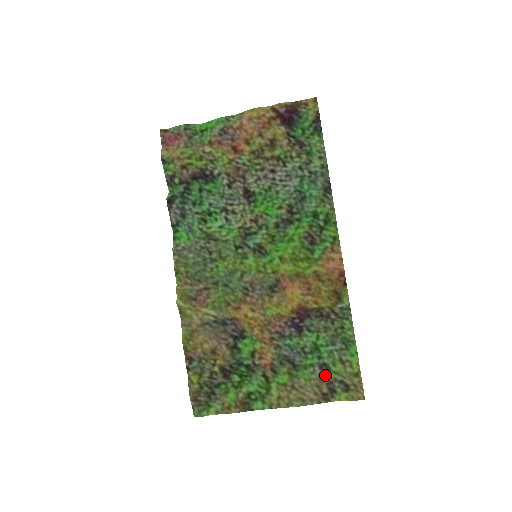
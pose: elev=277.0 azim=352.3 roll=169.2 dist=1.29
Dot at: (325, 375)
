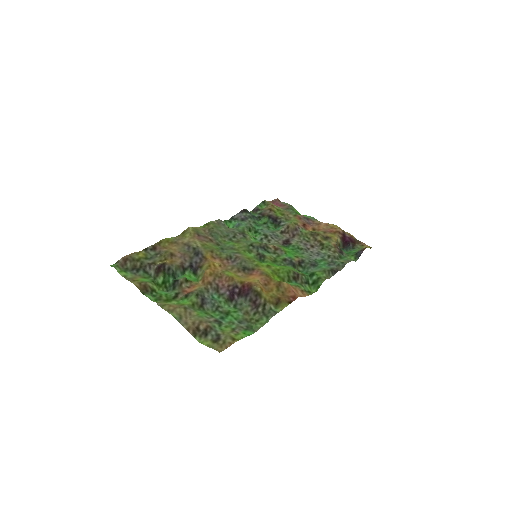
Dot at: (213, 323)
